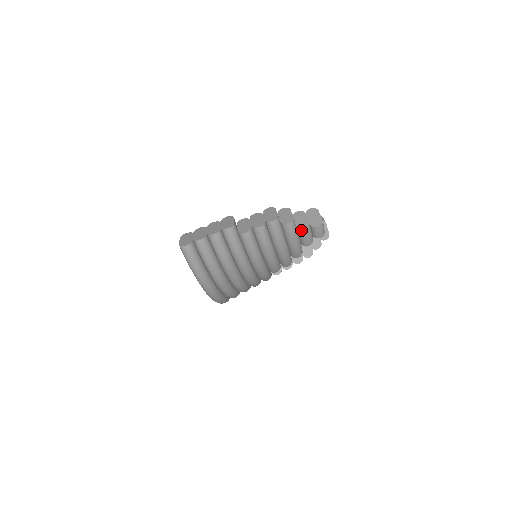
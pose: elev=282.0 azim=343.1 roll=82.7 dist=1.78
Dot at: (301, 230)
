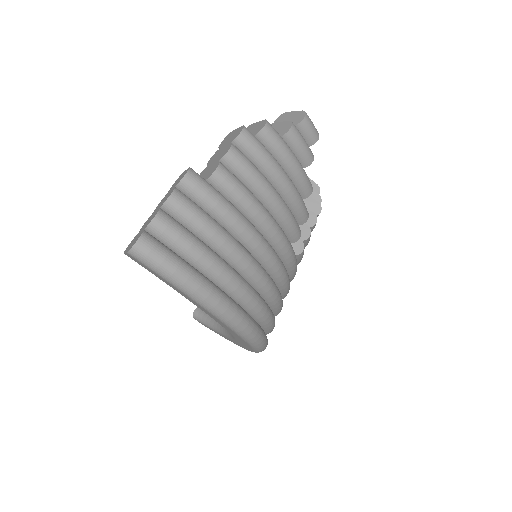
Dot at: (287, 134)
